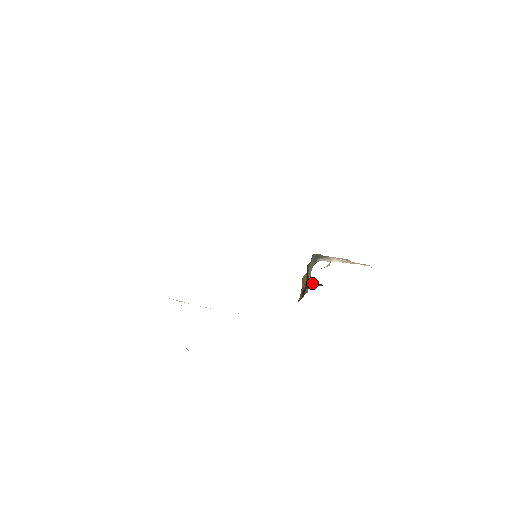
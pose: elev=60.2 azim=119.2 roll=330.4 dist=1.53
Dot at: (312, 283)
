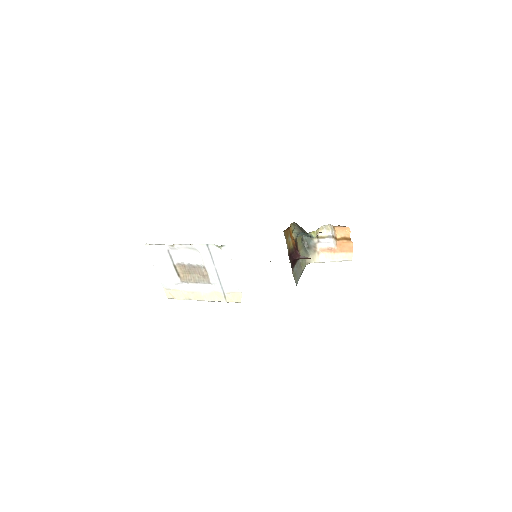
Dot at: occluded
